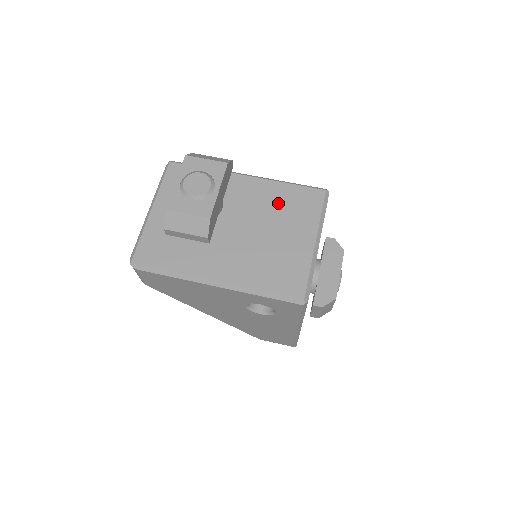
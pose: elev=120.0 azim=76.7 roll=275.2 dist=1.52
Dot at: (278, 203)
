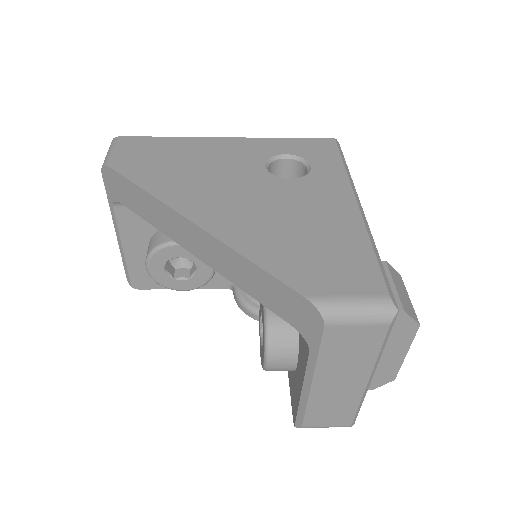
Dot at: occluded
